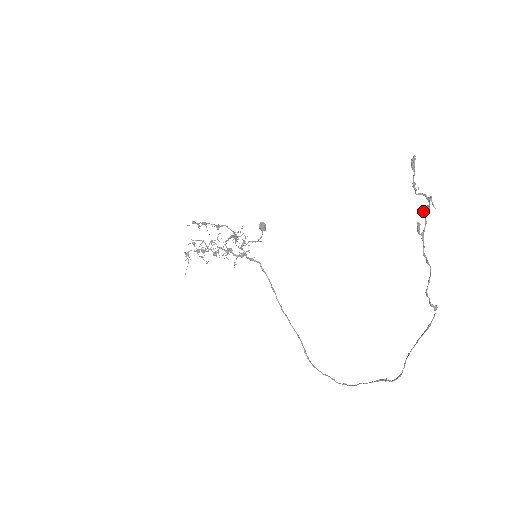
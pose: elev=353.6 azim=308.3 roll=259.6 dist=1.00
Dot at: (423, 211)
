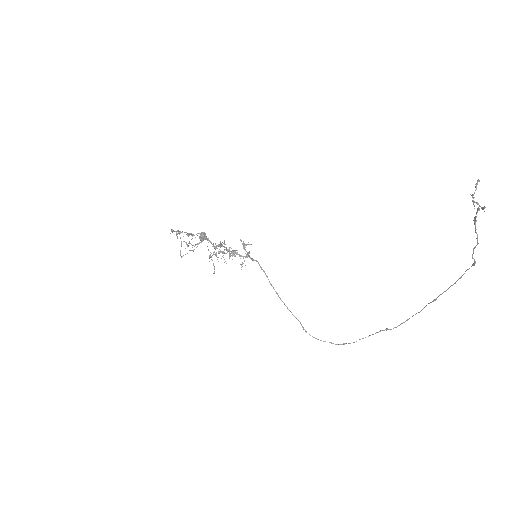
Dot at: (479, 209)
